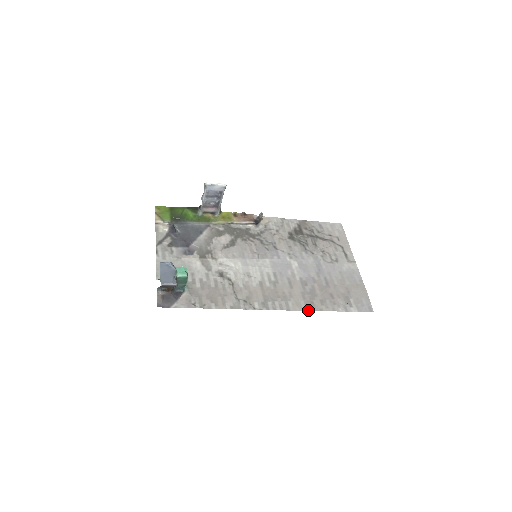
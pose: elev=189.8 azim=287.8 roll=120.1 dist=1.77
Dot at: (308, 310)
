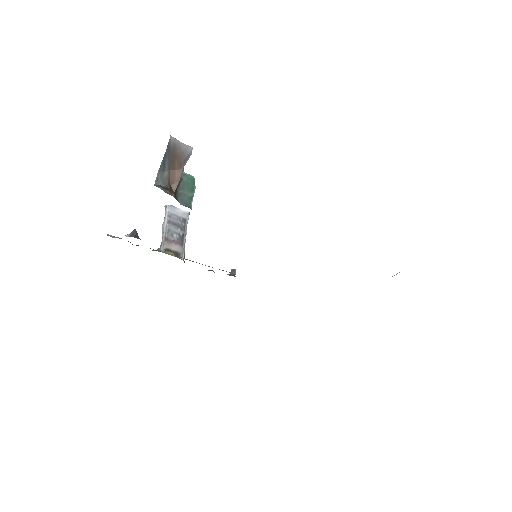
Dot at: occluded
